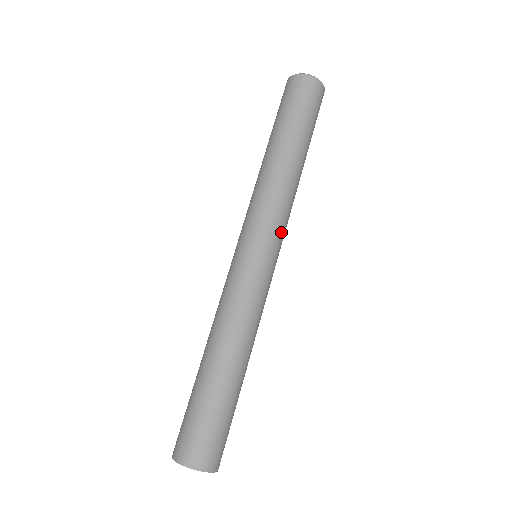
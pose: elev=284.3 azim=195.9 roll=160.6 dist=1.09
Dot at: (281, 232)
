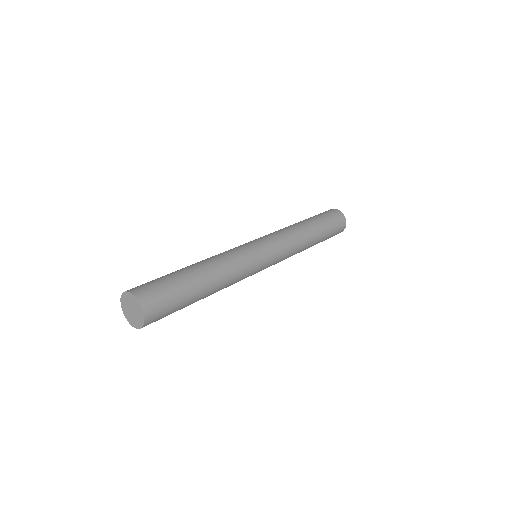
Dot at: (277, 243)
